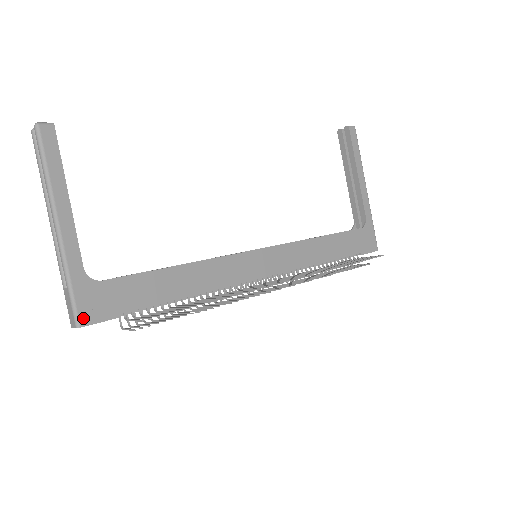
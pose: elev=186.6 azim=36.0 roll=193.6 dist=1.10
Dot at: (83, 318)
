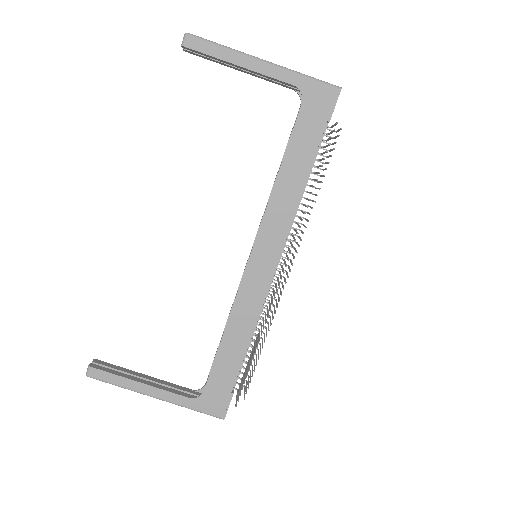
Dot at: (220, 414)
